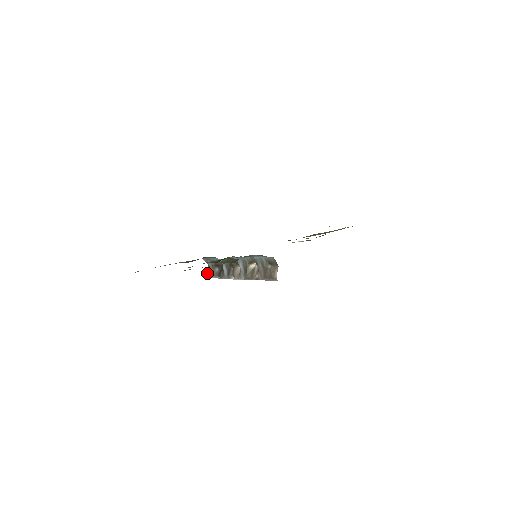
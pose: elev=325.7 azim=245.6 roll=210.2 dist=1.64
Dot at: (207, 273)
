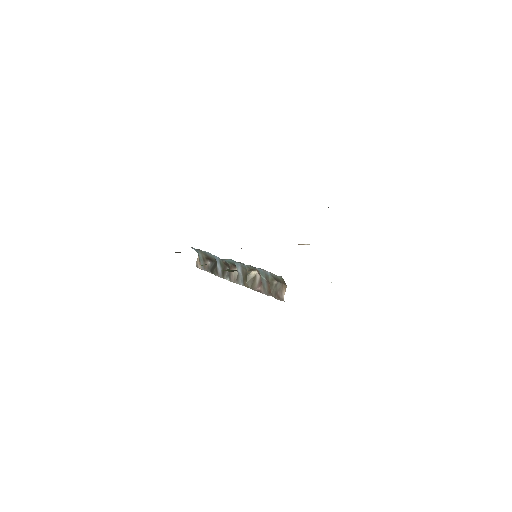
Dot at: (197, 263)
